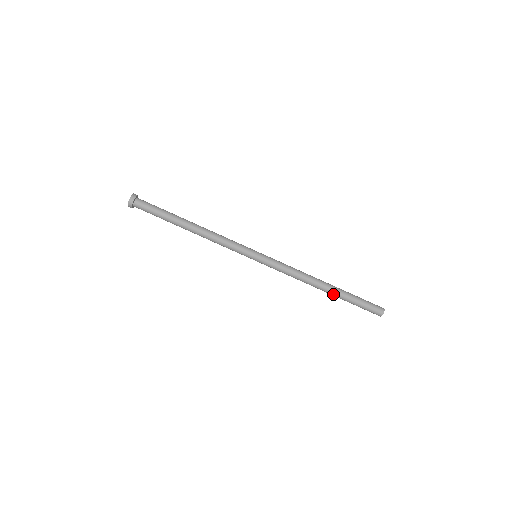
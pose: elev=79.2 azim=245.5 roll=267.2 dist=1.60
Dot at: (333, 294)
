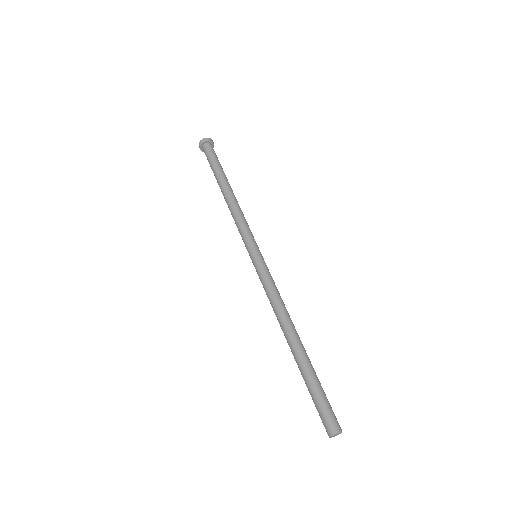
Dot at: (302, 352)
